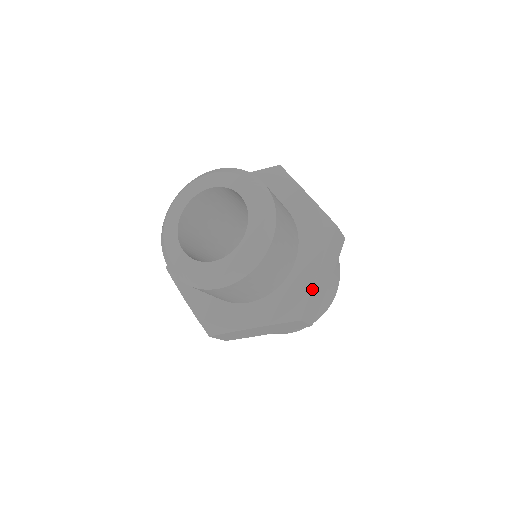
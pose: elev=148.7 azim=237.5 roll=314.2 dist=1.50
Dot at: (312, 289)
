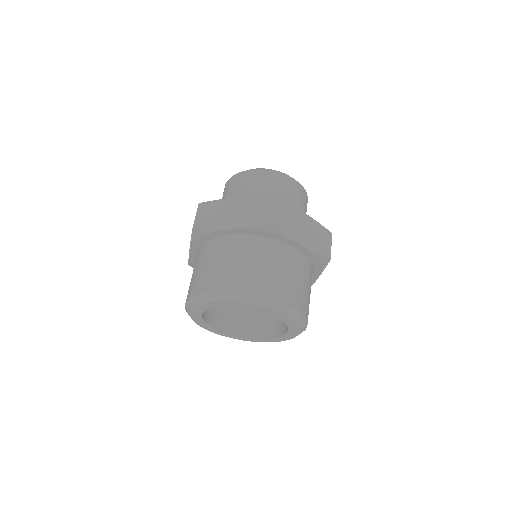
Dot at: (295, 208)
